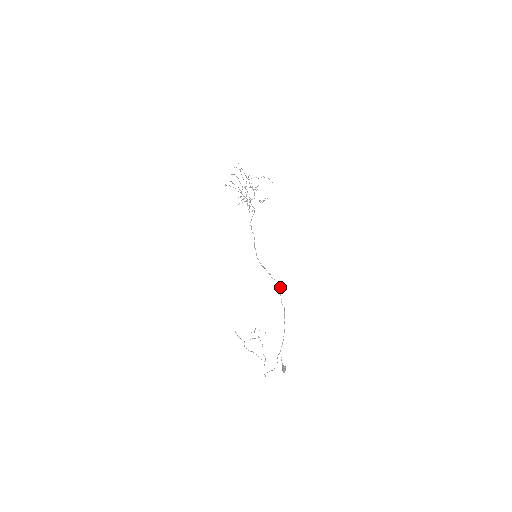
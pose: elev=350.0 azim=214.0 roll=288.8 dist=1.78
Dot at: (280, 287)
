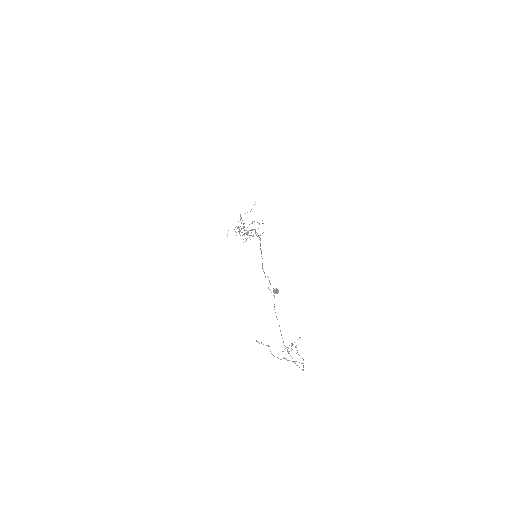
Dot at: (255, 230)
